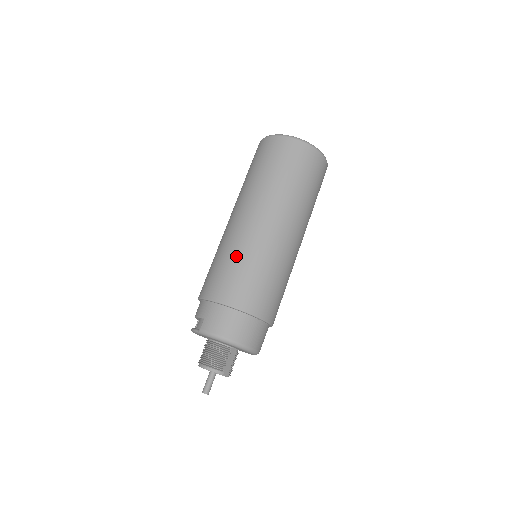
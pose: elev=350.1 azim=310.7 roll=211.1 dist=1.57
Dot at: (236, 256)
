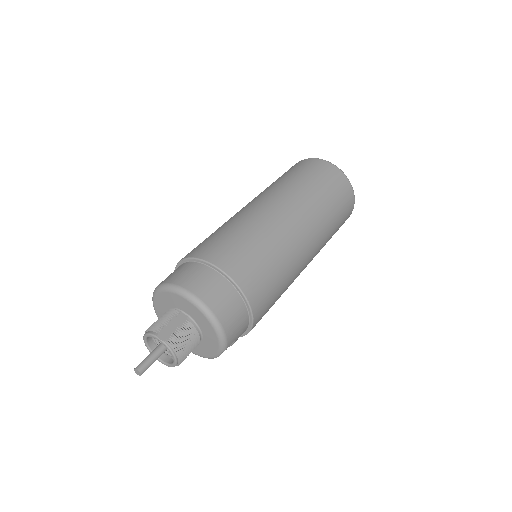
Dot at: occluded
